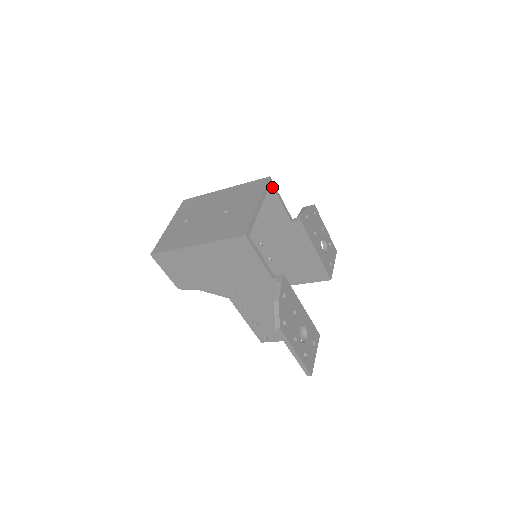
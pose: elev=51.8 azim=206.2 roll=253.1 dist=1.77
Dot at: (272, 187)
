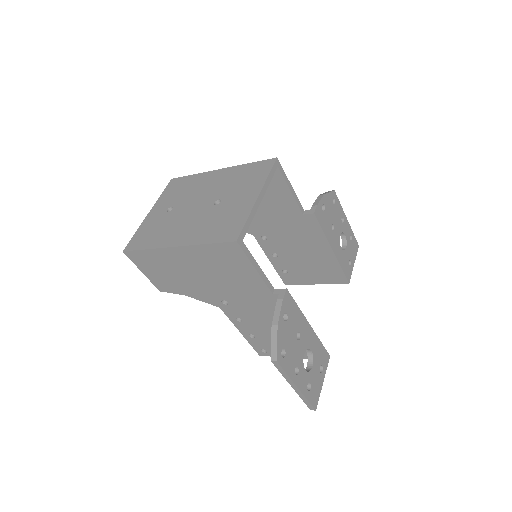
Dot at: (279, 171)
